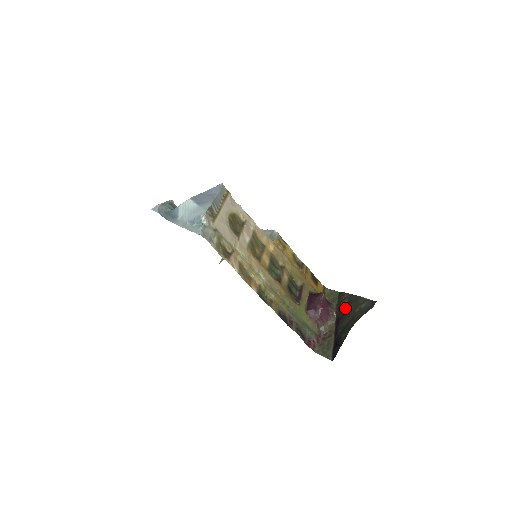
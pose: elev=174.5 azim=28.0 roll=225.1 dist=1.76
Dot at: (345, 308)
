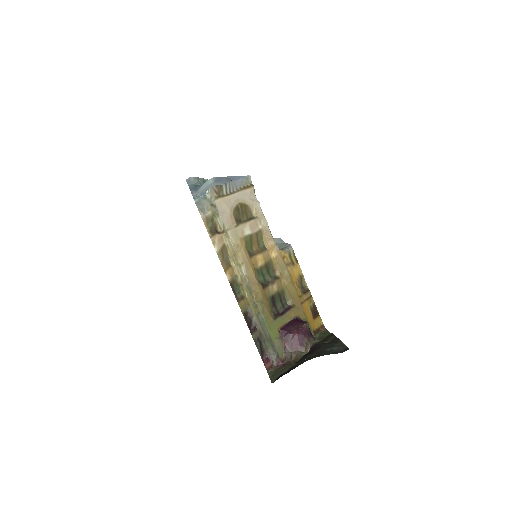
Dot at: (320, 345)
